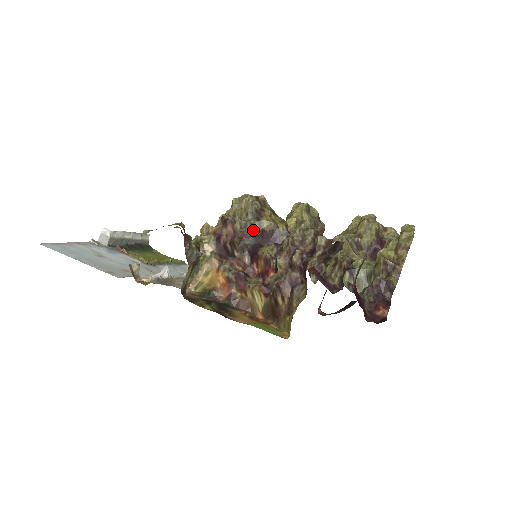
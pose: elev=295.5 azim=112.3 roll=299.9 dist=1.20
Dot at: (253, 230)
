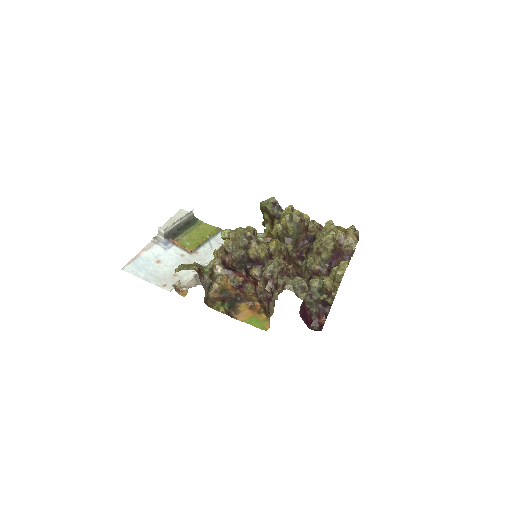
Dot at: (244, 258)
